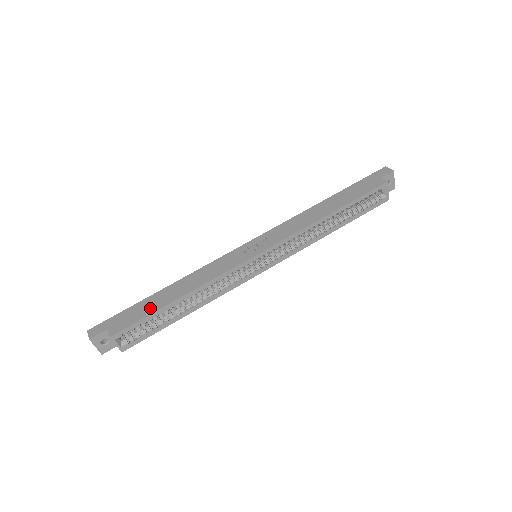
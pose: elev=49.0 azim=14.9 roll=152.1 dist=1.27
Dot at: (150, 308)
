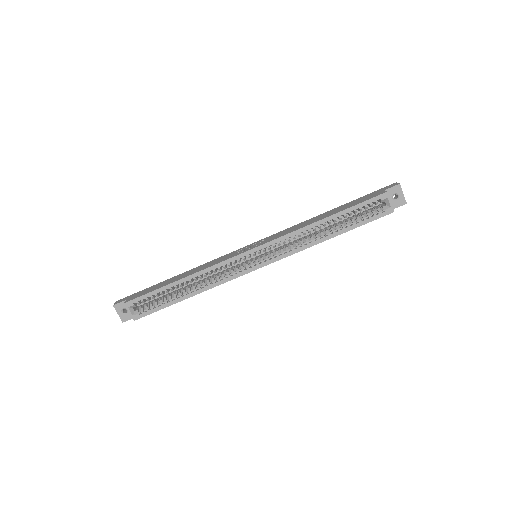
Dot at: (159, 286)
